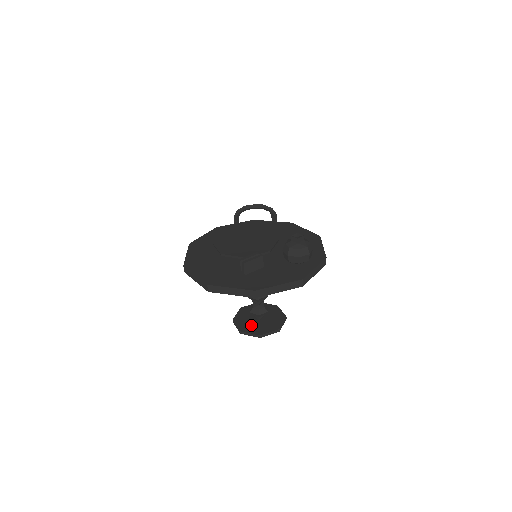
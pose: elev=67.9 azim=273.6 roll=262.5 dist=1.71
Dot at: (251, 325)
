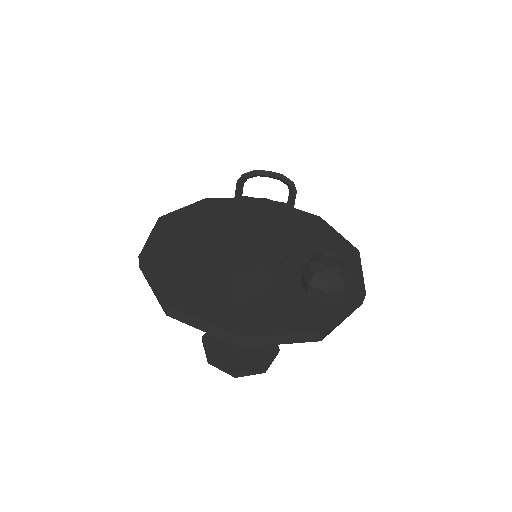
Dot at: (226, 353)
